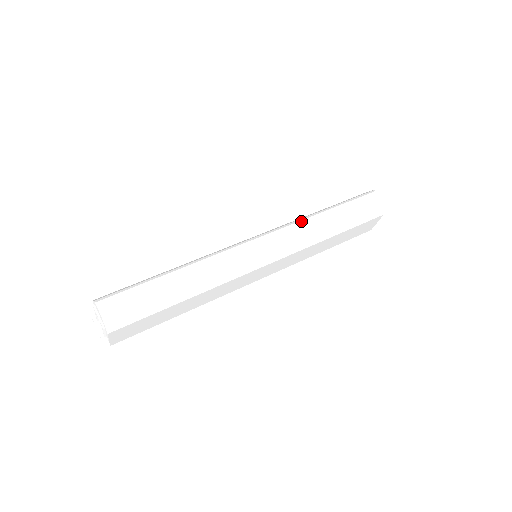
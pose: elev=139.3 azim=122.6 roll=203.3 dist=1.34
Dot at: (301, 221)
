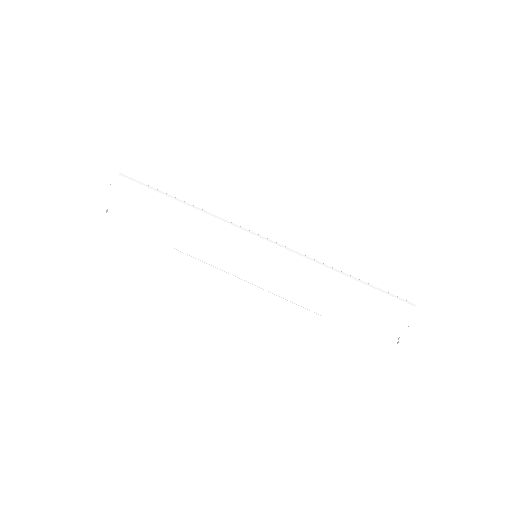
Dot at: (313, 259)
